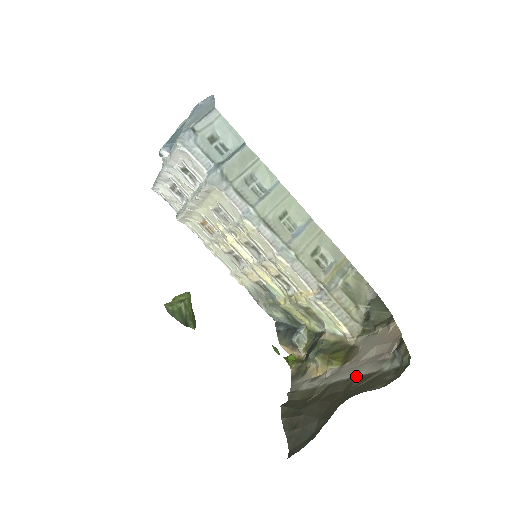
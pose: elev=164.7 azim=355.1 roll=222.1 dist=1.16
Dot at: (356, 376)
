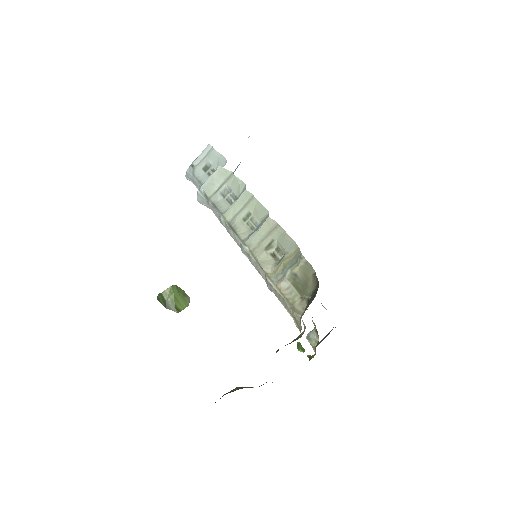
Dot at: occluded
